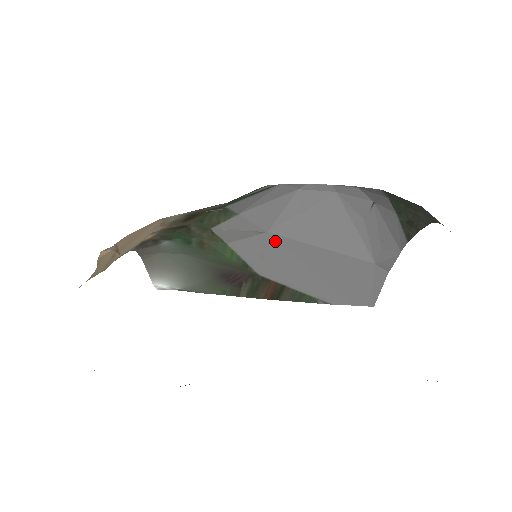
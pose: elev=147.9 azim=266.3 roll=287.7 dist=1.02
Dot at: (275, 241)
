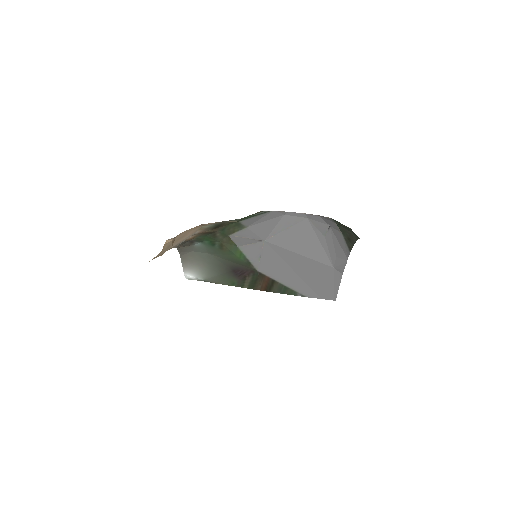
Dot at: (269, 247)
